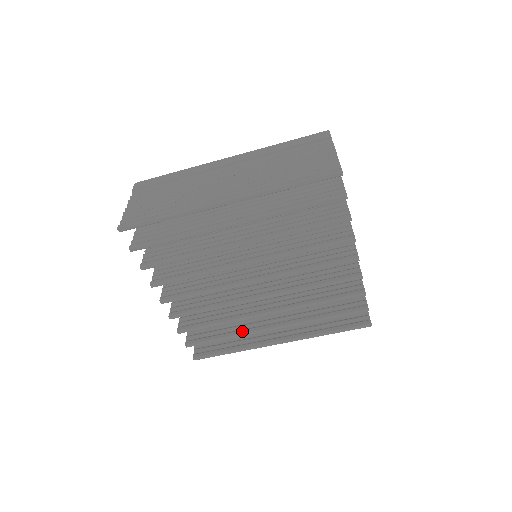
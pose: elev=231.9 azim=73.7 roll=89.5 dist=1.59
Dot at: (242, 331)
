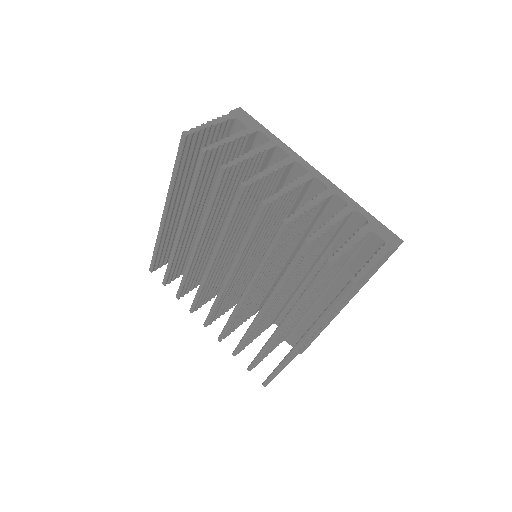
Dot at: (268, 339)
